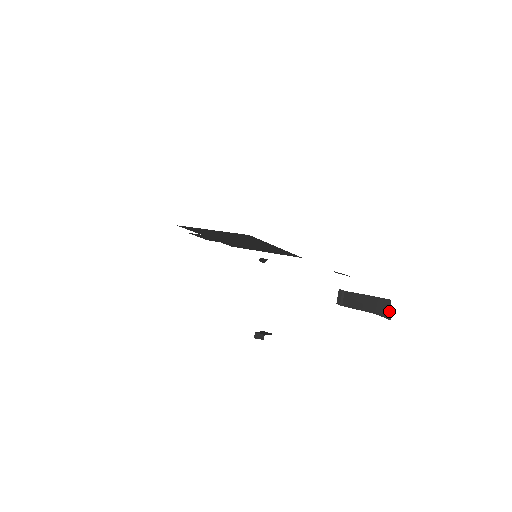
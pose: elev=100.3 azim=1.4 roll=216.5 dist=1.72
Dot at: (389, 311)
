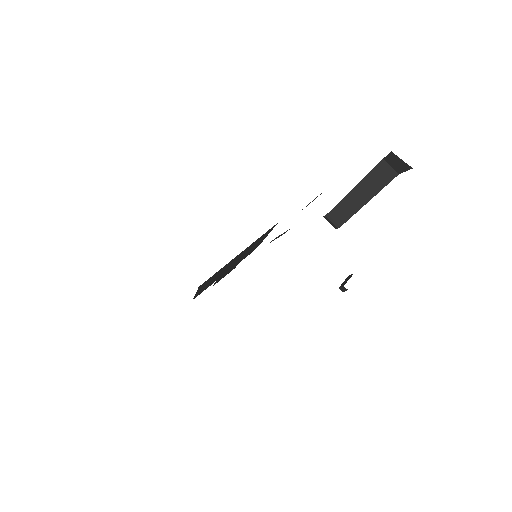
Dot at: (402, 162)
